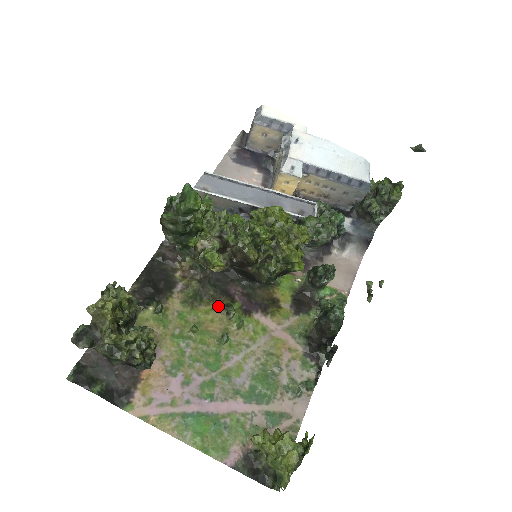
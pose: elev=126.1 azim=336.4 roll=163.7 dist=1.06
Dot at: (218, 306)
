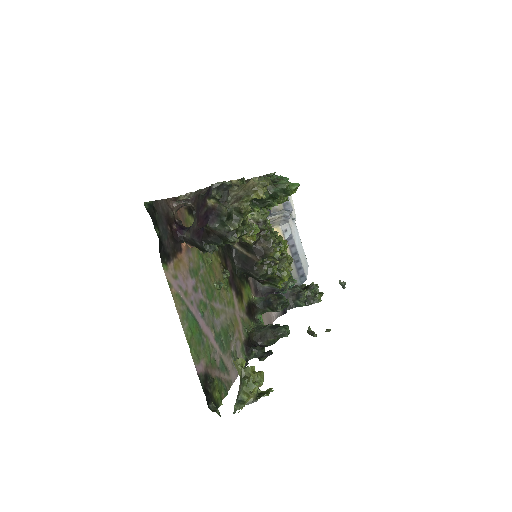
Dot at: (221, 263)
